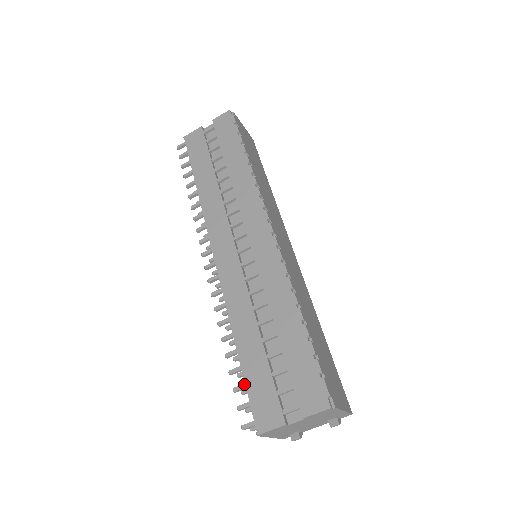
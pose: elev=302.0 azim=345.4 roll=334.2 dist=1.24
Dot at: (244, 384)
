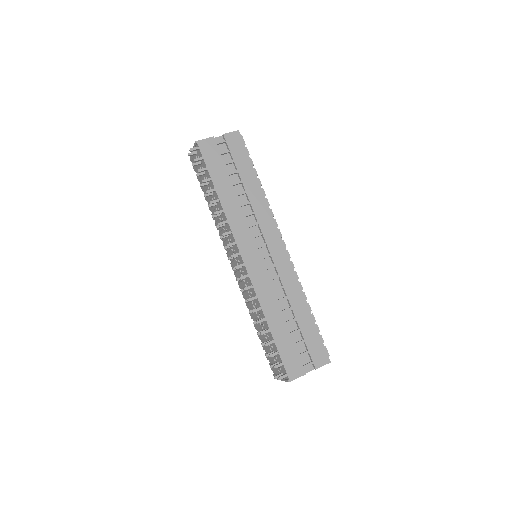
Dot at: (278, 352)
